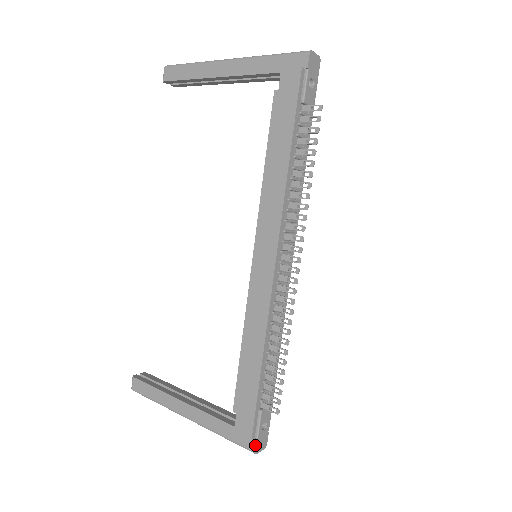
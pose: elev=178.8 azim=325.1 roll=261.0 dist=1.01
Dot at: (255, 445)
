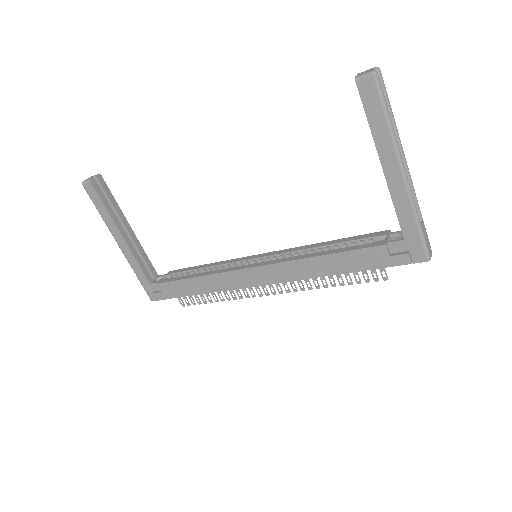
Dot at: (155, 300)
